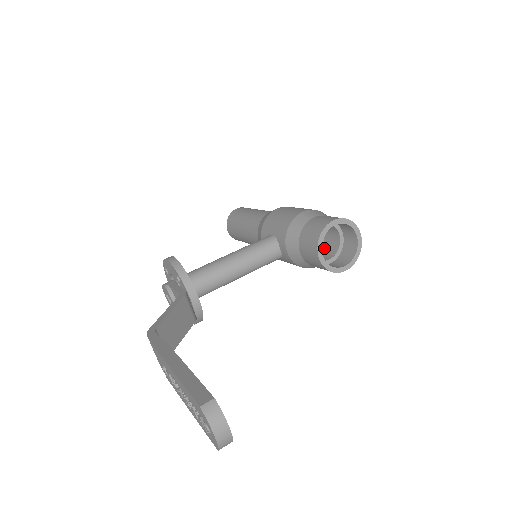
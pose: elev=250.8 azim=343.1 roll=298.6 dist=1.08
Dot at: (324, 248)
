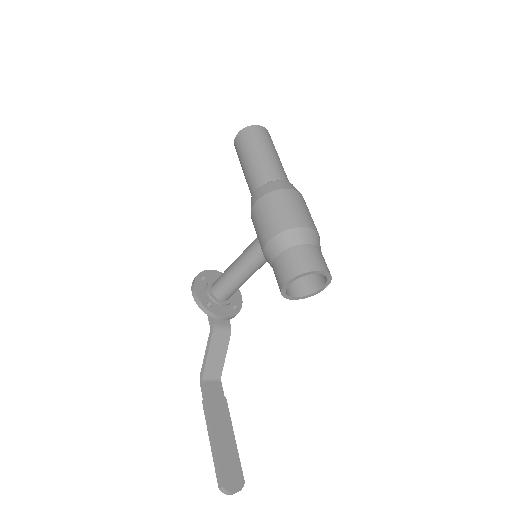
Dot at: occluded
